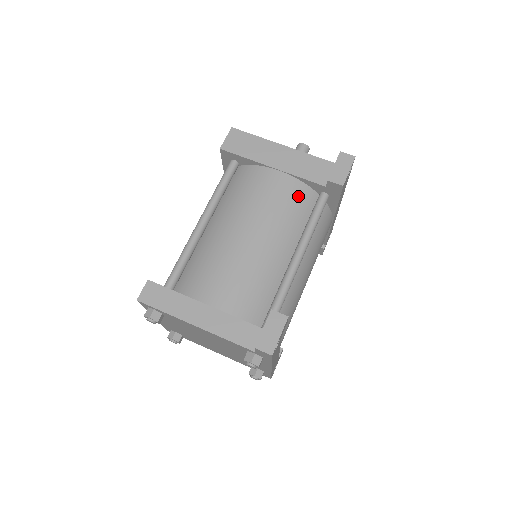
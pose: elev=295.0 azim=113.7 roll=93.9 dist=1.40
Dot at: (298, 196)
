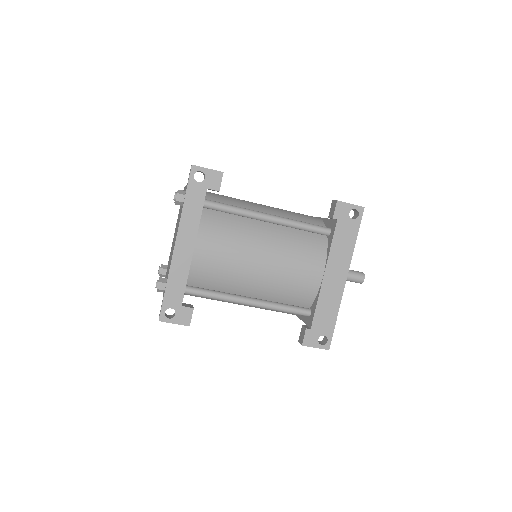
Dot at: (312, 221)
